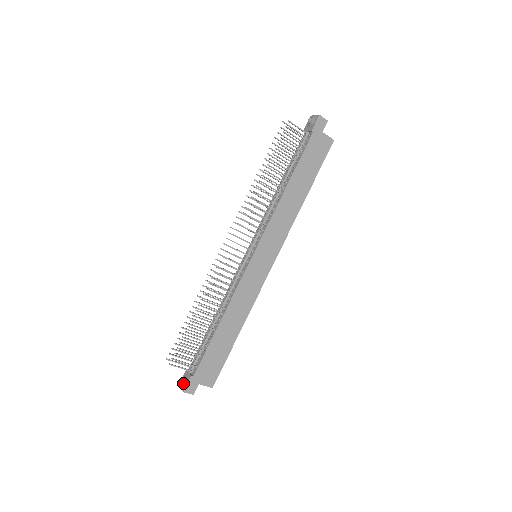
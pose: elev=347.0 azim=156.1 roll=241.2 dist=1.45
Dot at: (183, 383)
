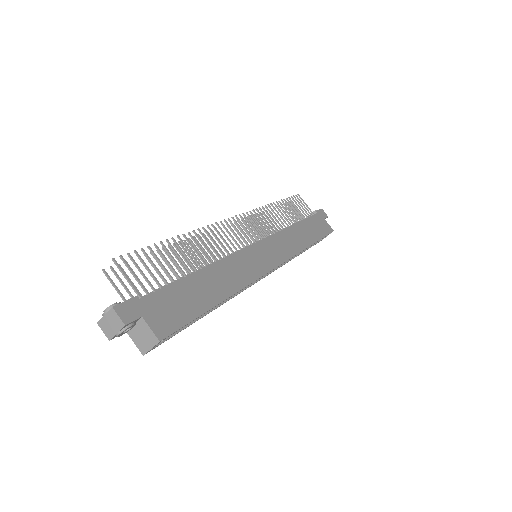
Dot at: (115, 303)
